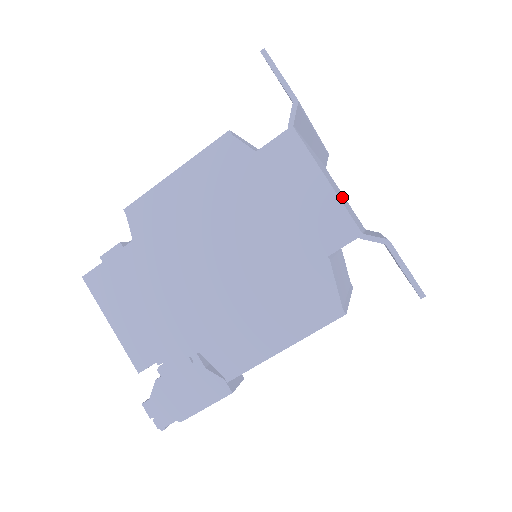
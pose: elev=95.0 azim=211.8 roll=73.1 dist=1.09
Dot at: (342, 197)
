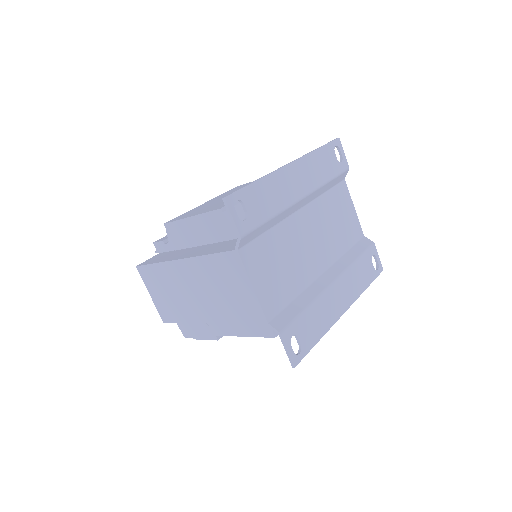
Dot at: (309, 250)
